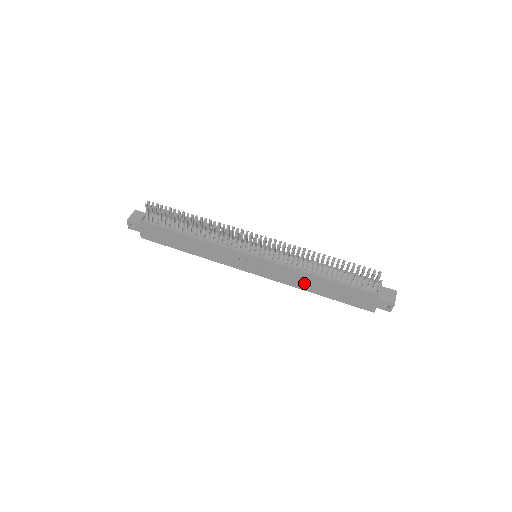
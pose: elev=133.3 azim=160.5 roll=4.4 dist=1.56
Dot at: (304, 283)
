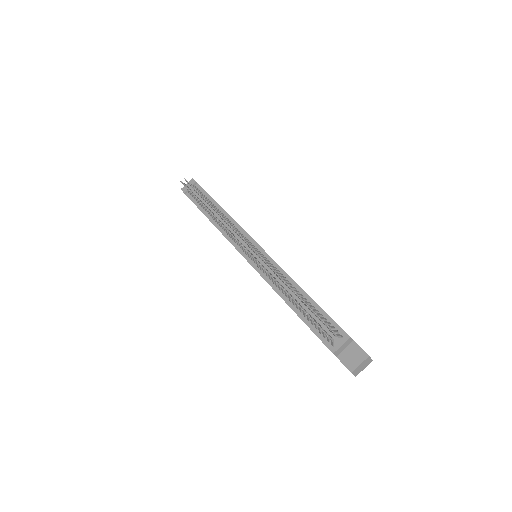
Dot at: occluded
